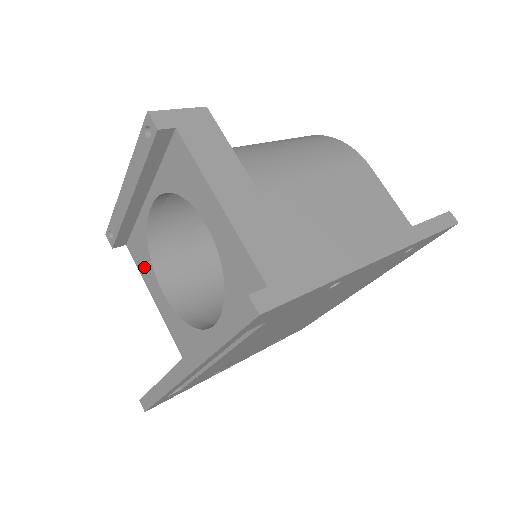
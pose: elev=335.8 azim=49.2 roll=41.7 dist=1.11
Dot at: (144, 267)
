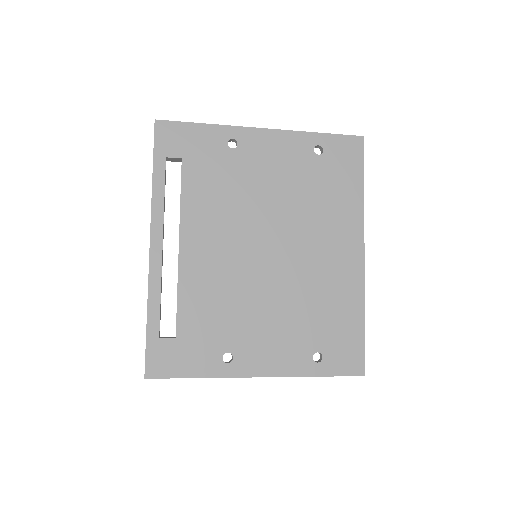
Dot at: occluded
